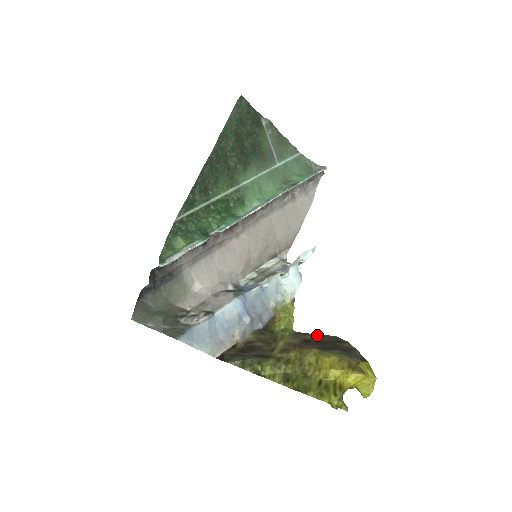
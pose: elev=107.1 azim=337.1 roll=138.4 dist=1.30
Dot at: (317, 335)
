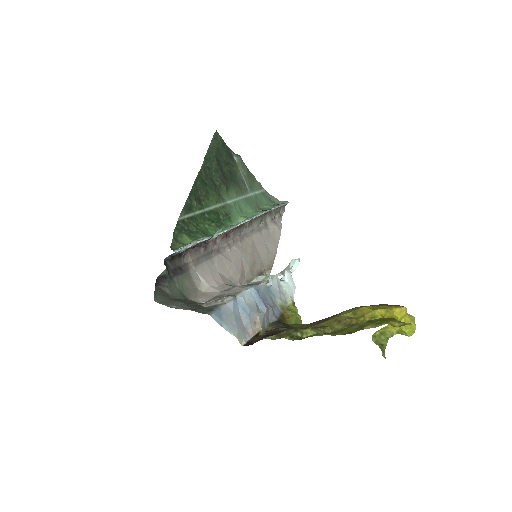
Dot at: (334, 315)
